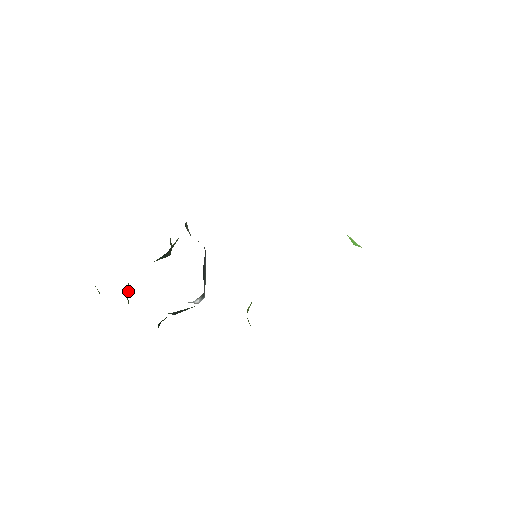
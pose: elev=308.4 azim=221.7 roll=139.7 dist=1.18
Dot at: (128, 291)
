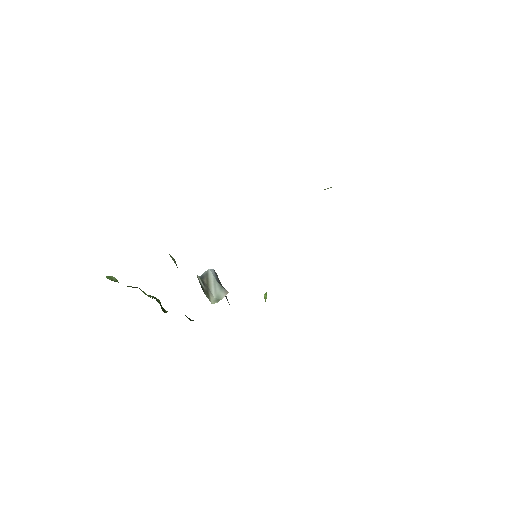
Dot at: occluded
